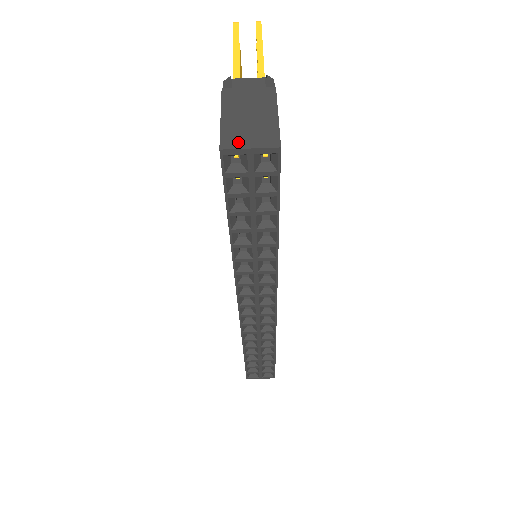
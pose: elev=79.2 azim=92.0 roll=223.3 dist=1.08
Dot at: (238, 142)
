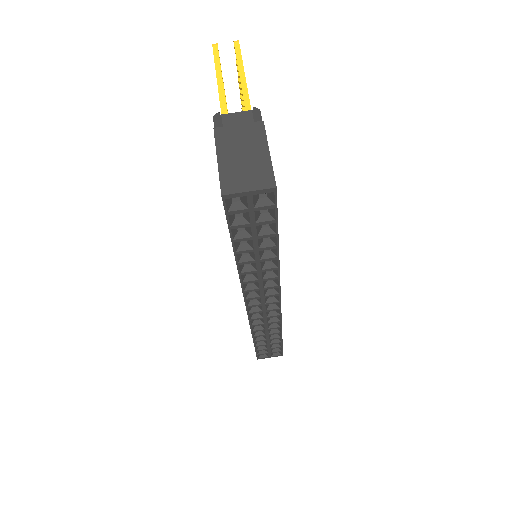
Dot at: (237, 186)
